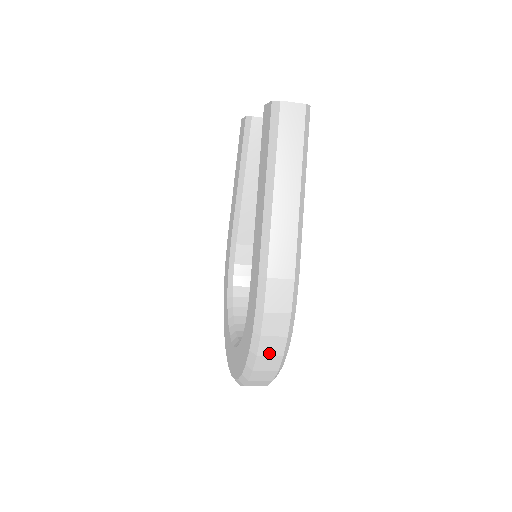
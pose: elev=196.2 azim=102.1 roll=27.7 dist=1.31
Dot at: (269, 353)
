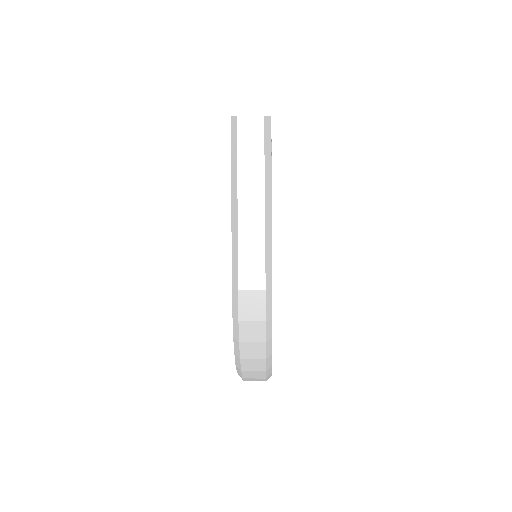
Dot at: (251, 357)
